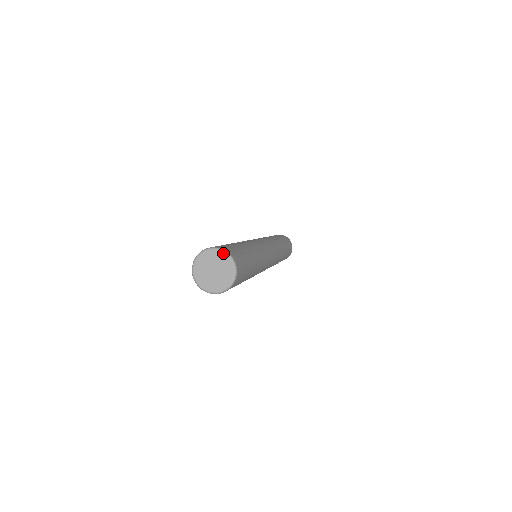
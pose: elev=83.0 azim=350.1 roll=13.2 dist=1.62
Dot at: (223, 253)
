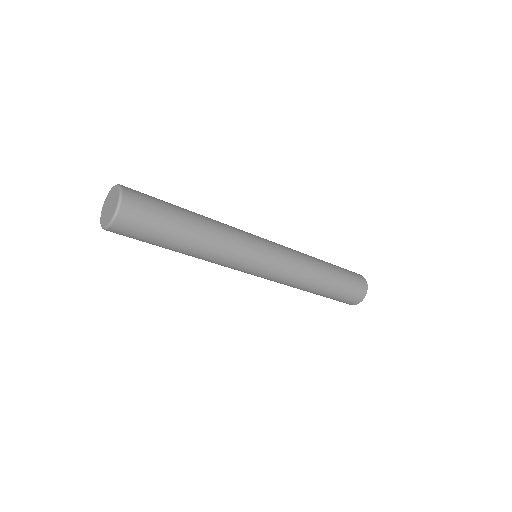
Dot at: (110, 191)
